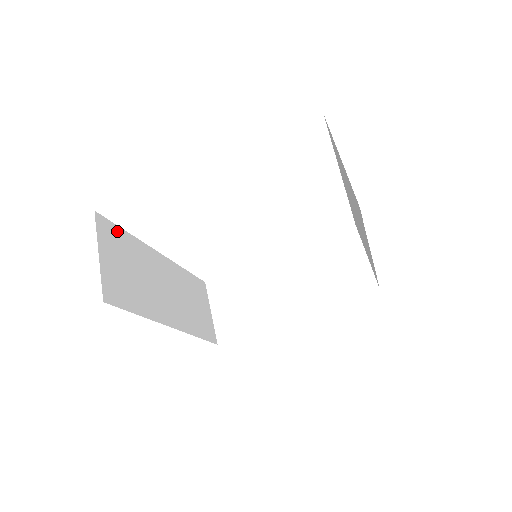
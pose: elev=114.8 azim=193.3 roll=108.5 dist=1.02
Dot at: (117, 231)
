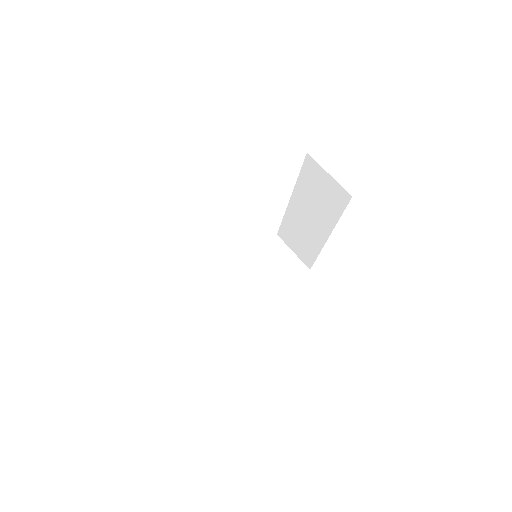
Dot at: occluded
